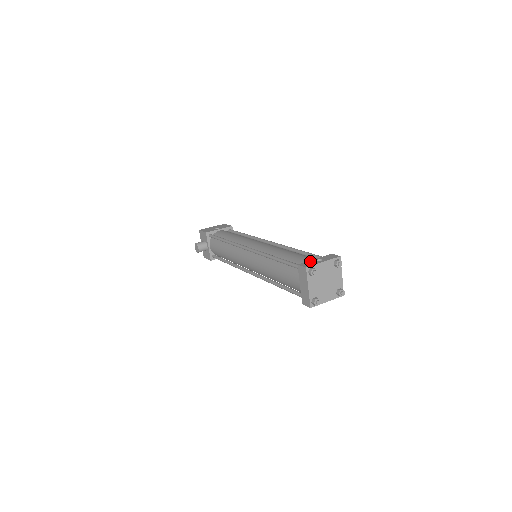
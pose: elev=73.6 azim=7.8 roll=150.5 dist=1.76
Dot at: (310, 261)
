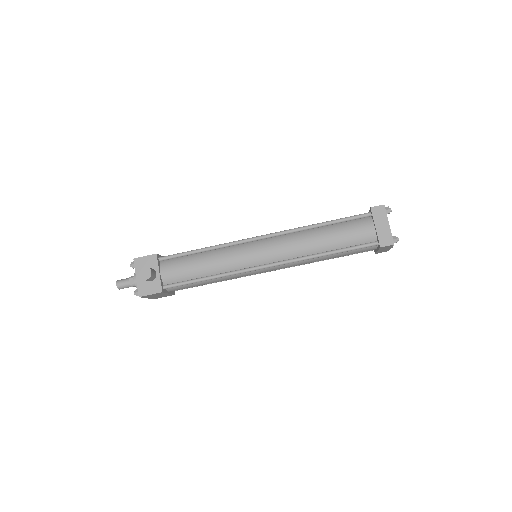
Dot at: occluded
